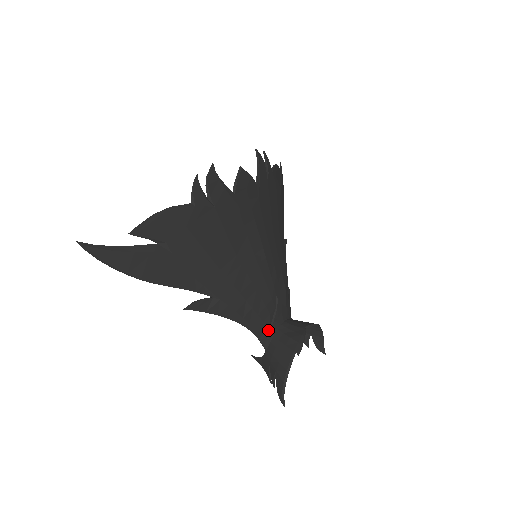
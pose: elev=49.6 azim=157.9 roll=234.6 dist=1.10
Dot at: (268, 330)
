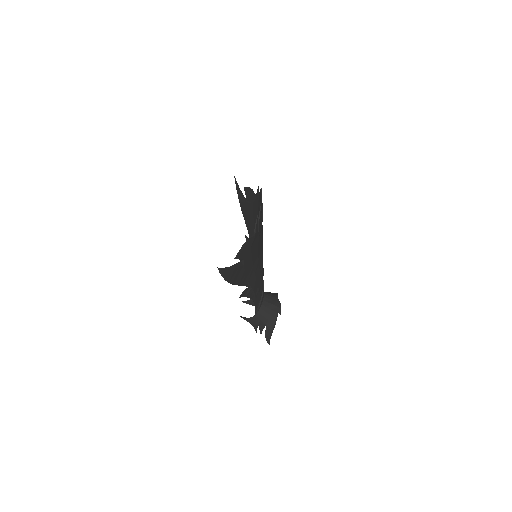
Dot at: (260, 301)
